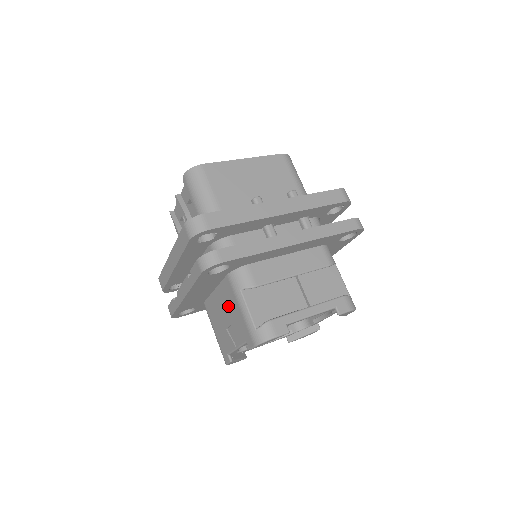
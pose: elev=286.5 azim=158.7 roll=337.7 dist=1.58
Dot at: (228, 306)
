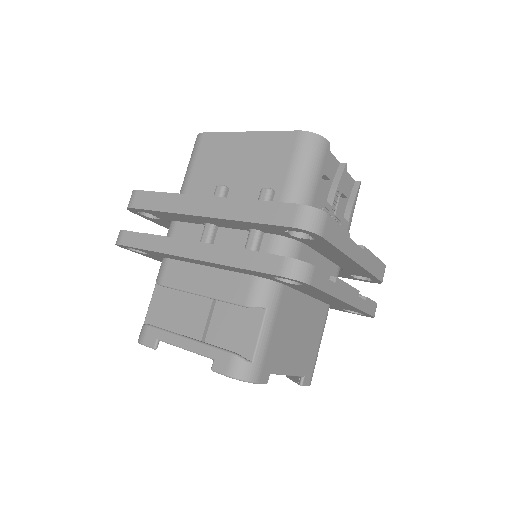
Dot at: occluded
